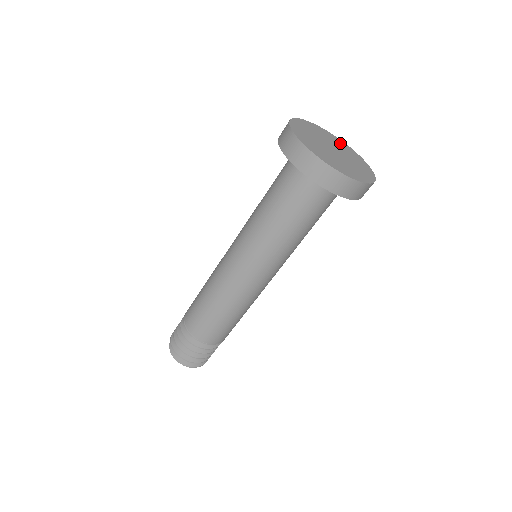
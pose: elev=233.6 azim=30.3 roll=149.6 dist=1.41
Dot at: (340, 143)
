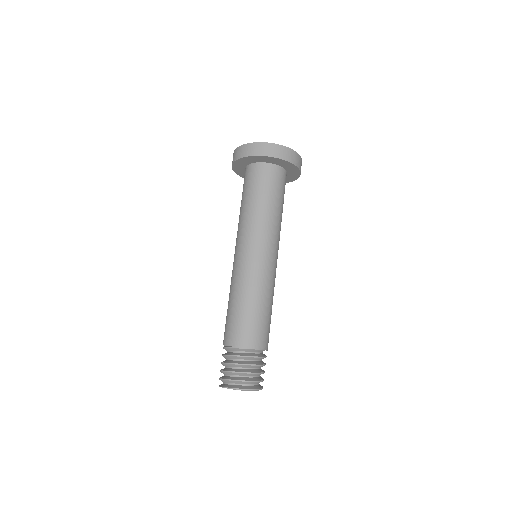
Dot at: occluded
